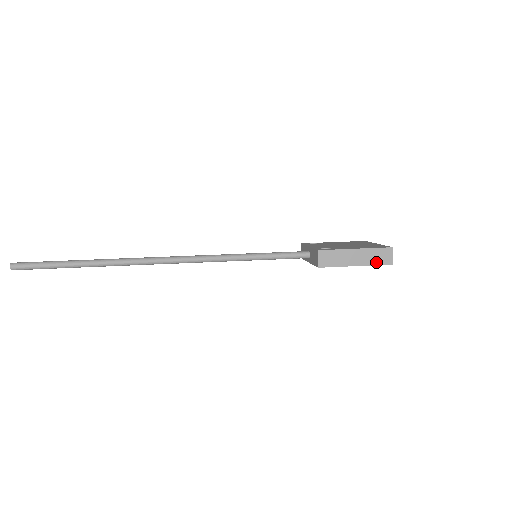
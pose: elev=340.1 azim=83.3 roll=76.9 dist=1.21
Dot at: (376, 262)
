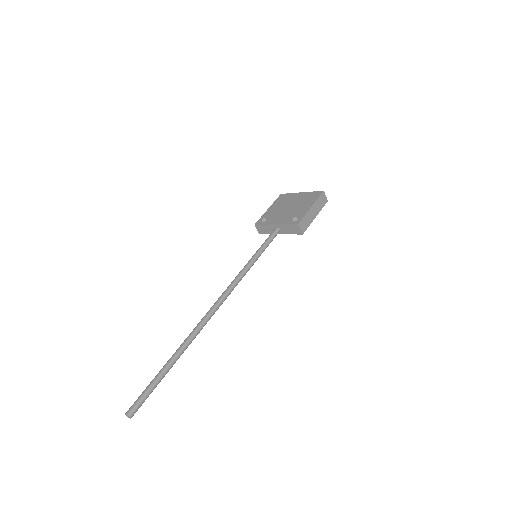
Dot at: (322, 206)
